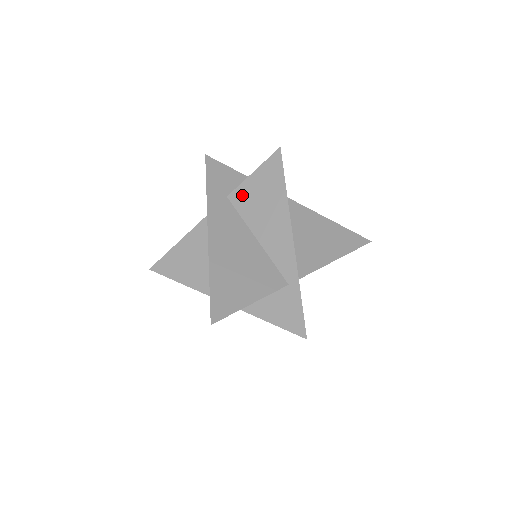
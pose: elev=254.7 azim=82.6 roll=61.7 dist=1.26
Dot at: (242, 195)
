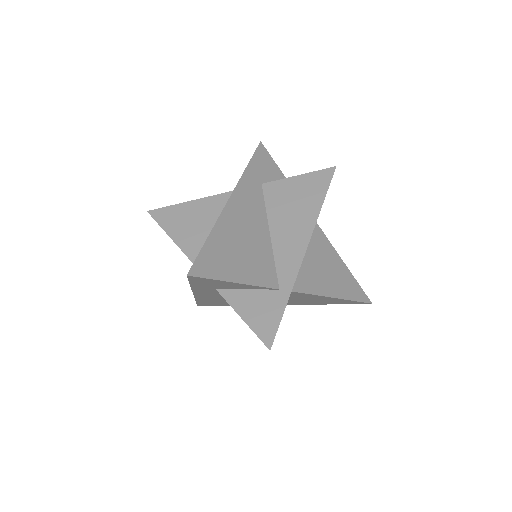
Dot at: (277, 189)
